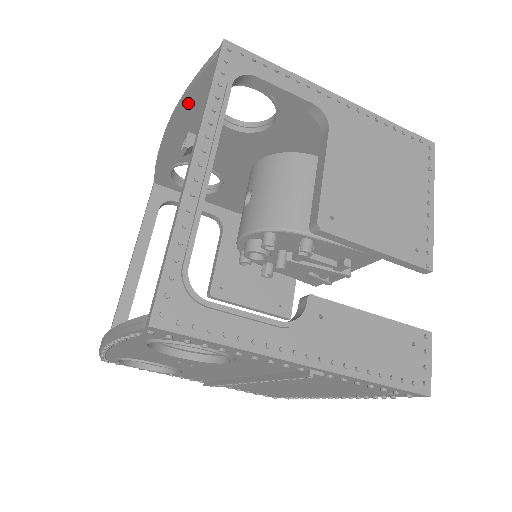
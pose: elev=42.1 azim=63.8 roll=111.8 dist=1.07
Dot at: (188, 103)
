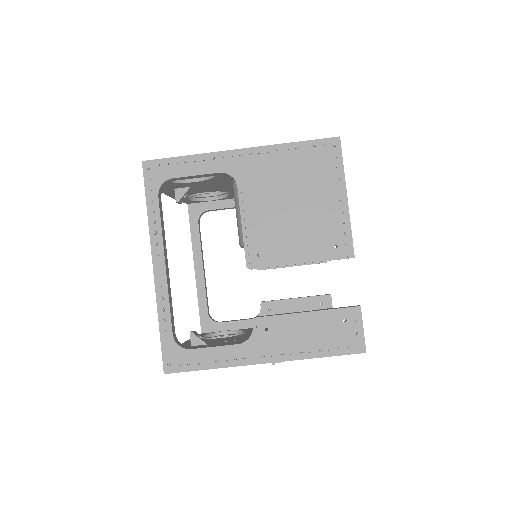
Dot at: occluded
